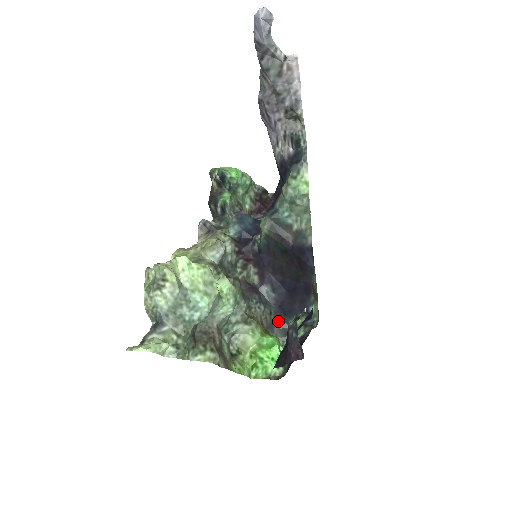
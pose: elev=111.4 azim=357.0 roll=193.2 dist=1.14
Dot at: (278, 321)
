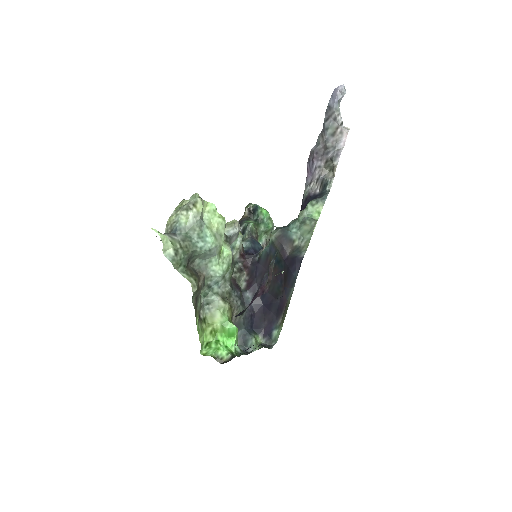
Dot at: (244, 327)
